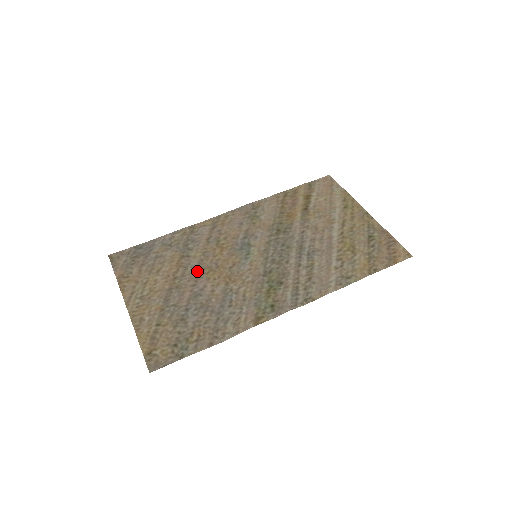
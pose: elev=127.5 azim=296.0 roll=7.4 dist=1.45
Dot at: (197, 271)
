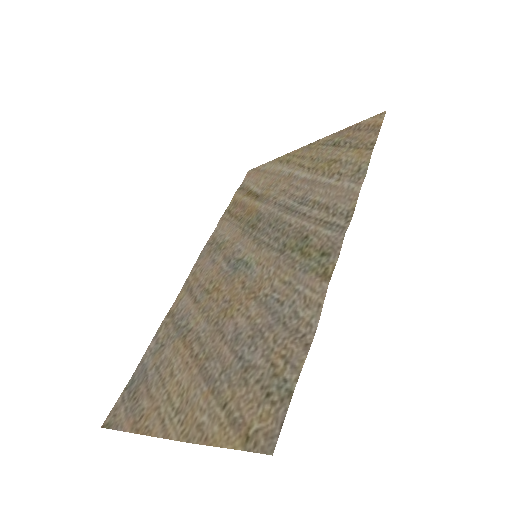
Dot at: (212, 327)
